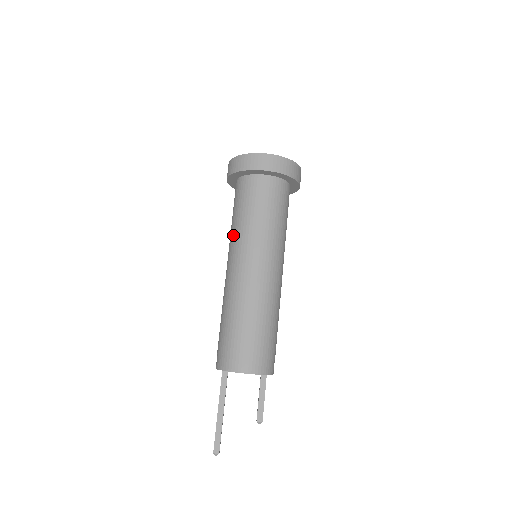
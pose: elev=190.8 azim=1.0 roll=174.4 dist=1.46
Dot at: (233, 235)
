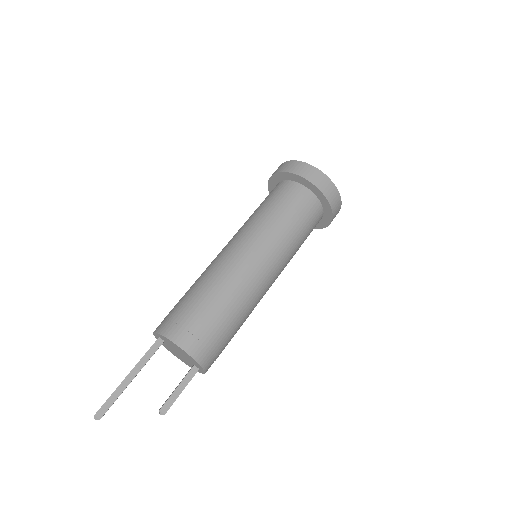
Dot at: (249, 222)
